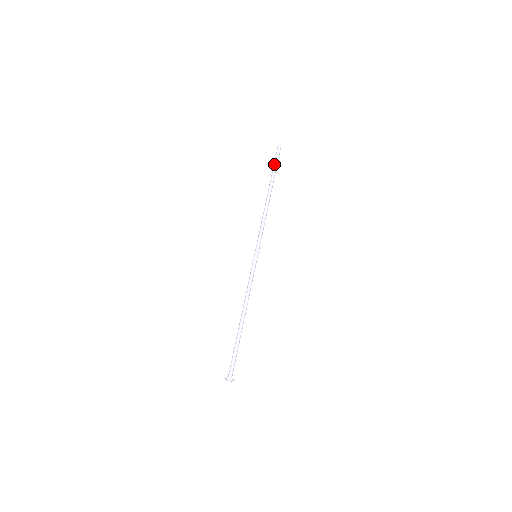
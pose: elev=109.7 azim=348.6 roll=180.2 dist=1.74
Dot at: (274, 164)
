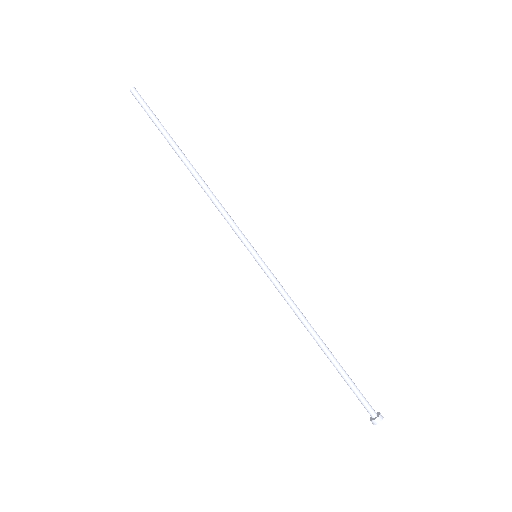
Dot at: occluded
